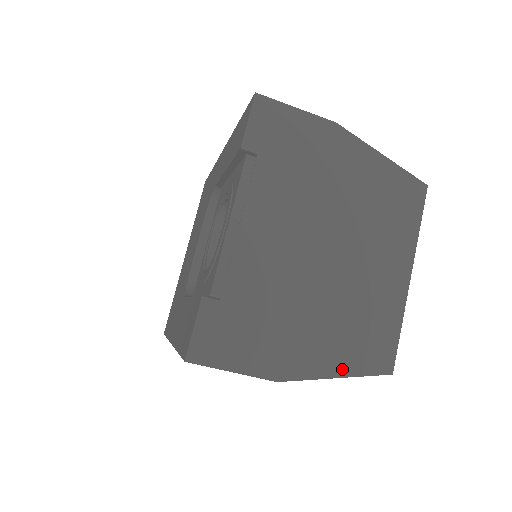
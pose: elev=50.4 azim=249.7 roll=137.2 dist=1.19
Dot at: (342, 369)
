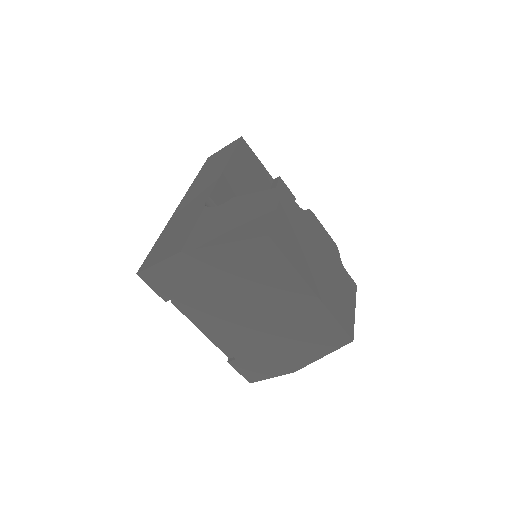
Dot at: (321, 353)
